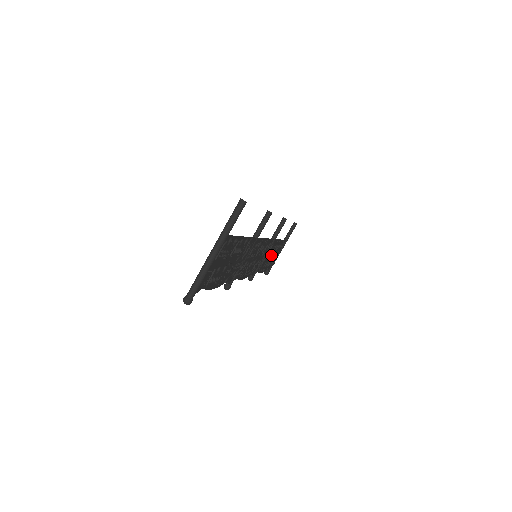
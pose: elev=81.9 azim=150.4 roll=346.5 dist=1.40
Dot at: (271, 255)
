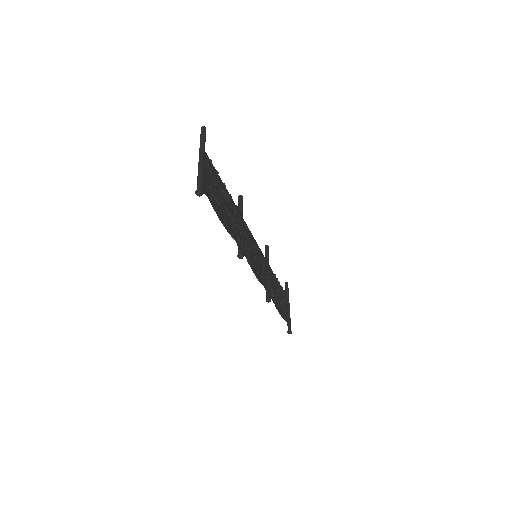
Dot at: (277, 290)
